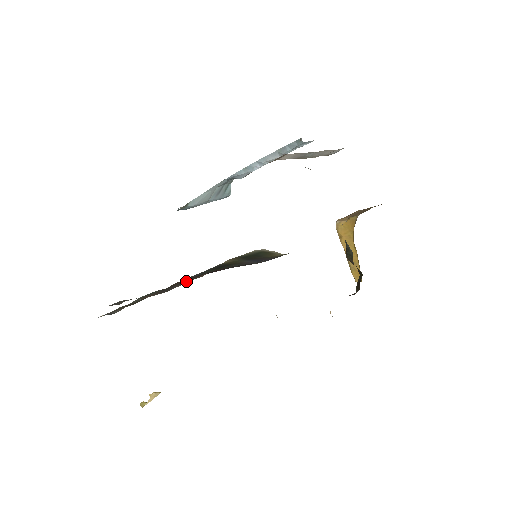
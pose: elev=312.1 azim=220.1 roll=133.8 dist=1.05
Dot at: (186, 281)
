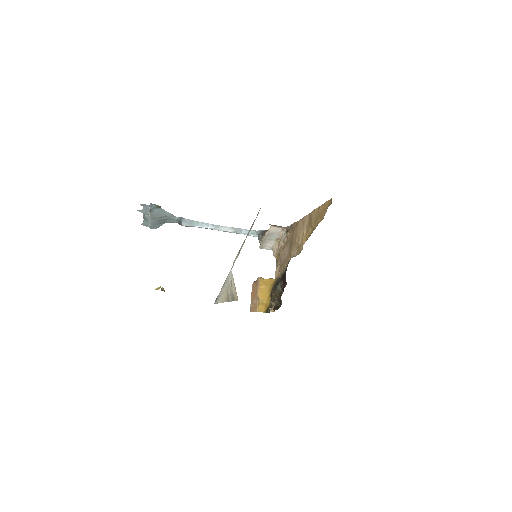
Dot at: occluded
